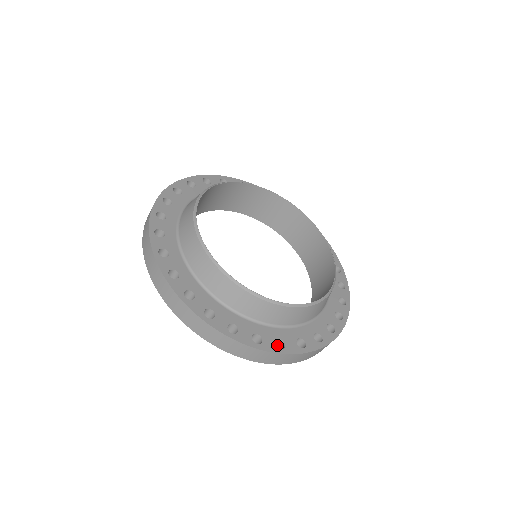
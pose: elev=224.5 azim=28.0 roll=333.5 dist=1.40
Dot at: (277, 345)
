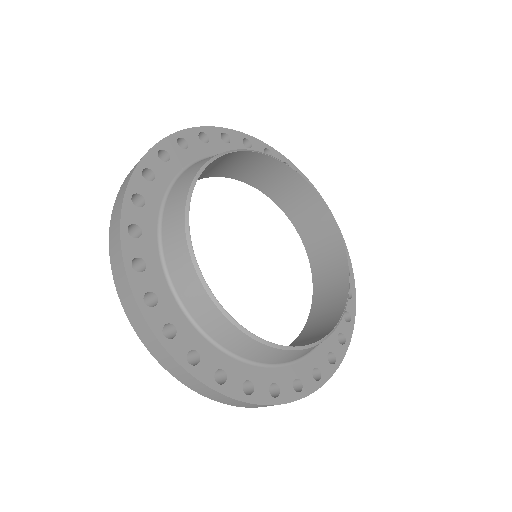
Dot at: occluded
